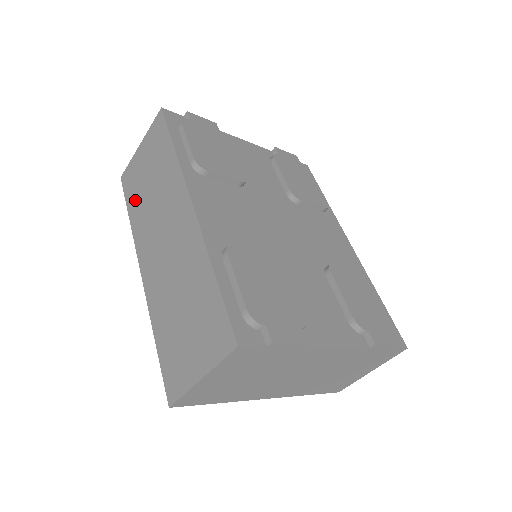
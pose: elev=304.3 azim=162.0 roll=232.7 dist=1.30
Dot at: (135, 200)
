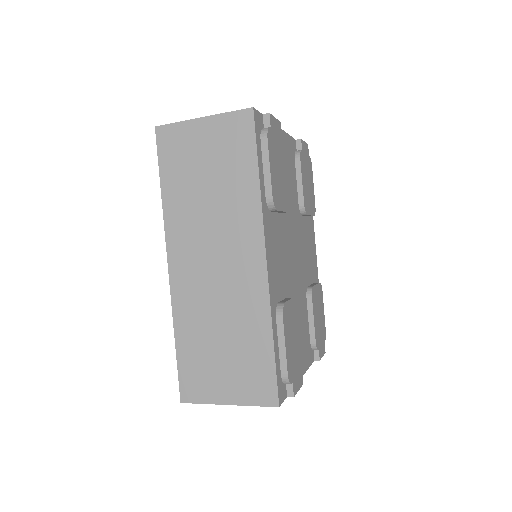
Dot at: (177, 180)
